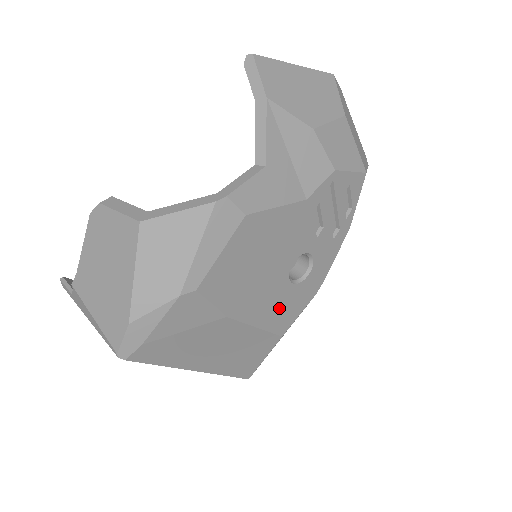
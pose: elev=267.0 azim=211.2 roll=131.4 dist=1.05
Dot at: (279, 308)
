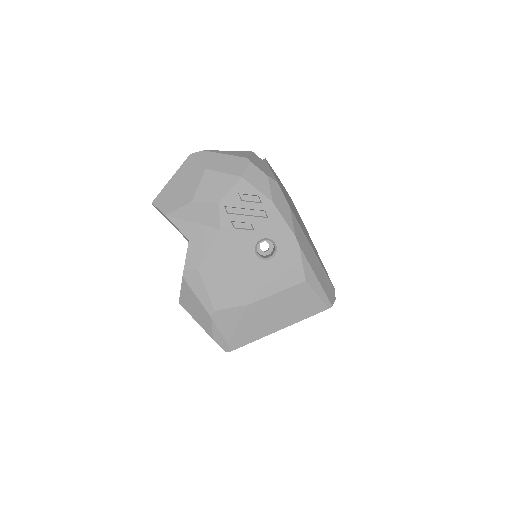
Dot at: (279, 274)
